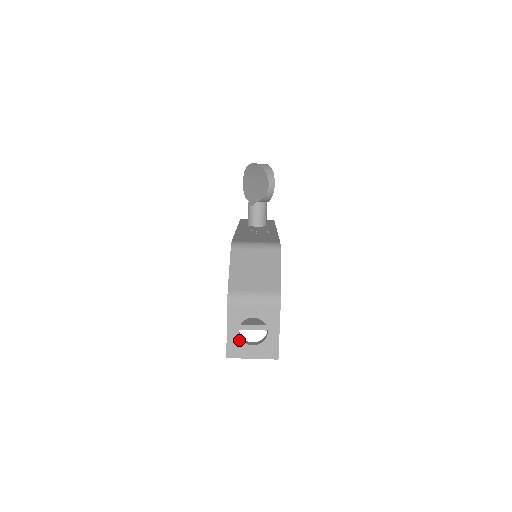
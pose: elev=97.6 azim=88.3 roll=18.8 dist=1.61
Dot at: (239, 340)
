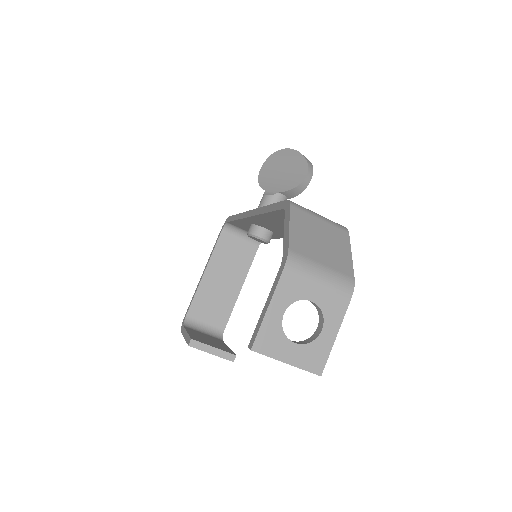
Dot at: (279, 328)
